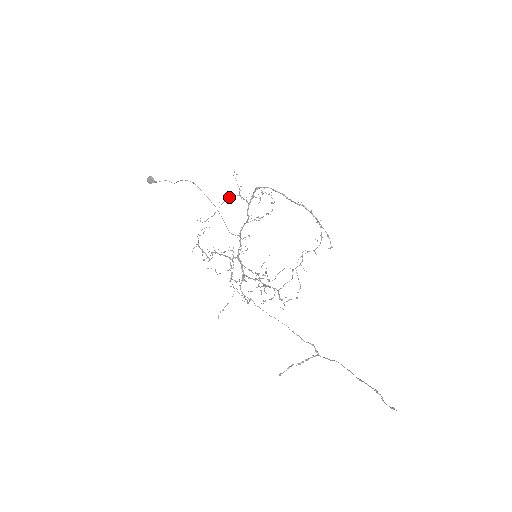
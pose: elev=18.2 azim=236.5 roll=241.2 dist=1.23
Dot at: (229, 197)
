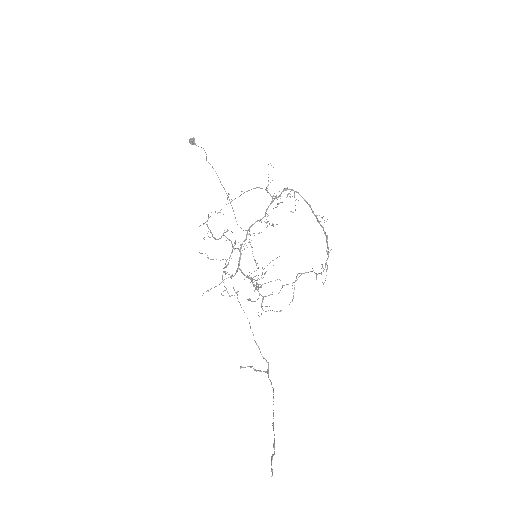
Dot at: (254, 188)
